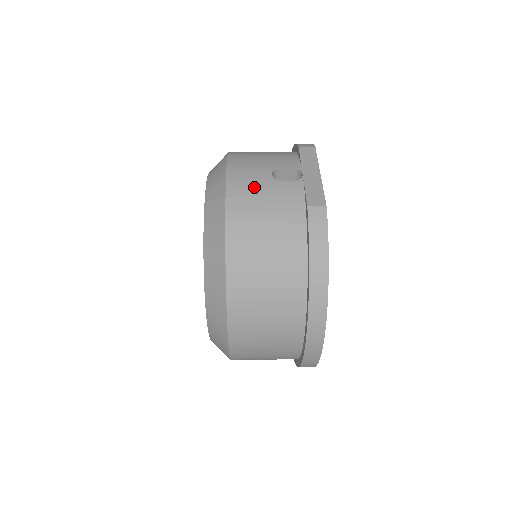
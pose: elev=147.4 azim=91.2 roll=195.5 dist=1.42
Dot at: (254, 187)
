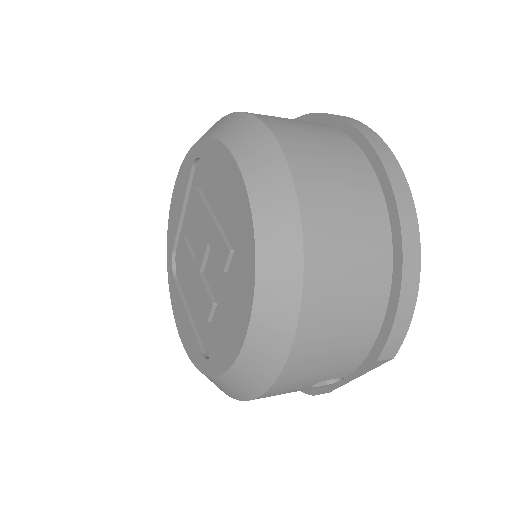
Dot at: occluded
